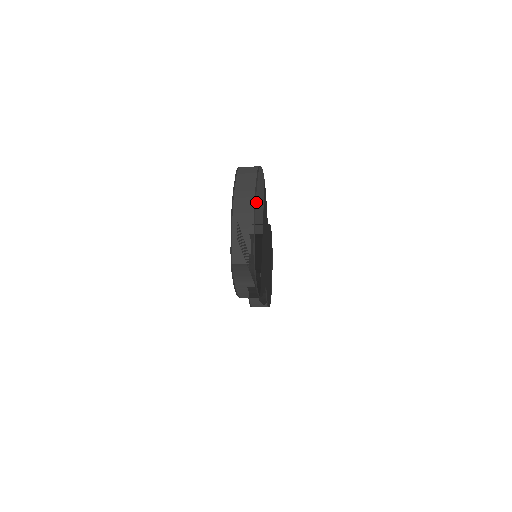
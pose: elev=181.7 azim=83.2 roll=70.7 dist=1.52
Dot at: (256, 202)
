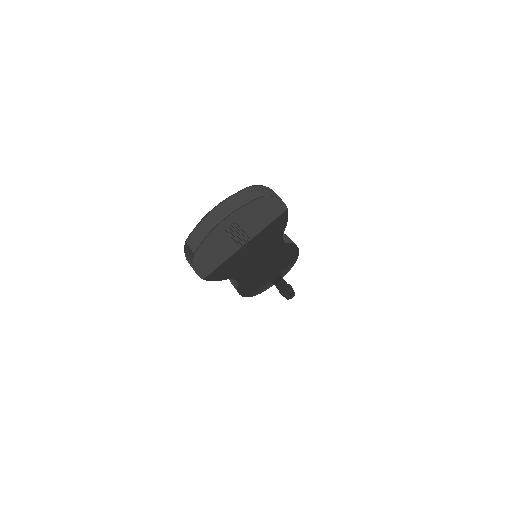
Dot at: (231, 217)
